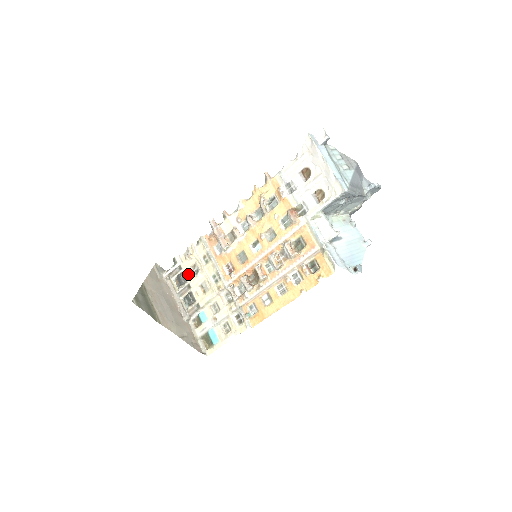
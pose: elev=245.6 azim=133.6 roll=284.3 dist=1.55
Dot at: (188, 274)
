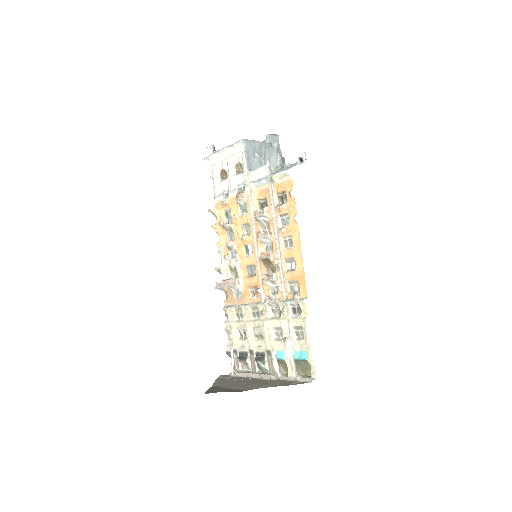
Dot at: (243, 346)
